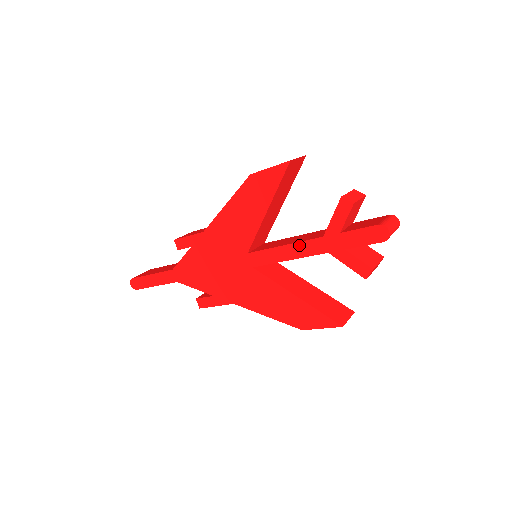
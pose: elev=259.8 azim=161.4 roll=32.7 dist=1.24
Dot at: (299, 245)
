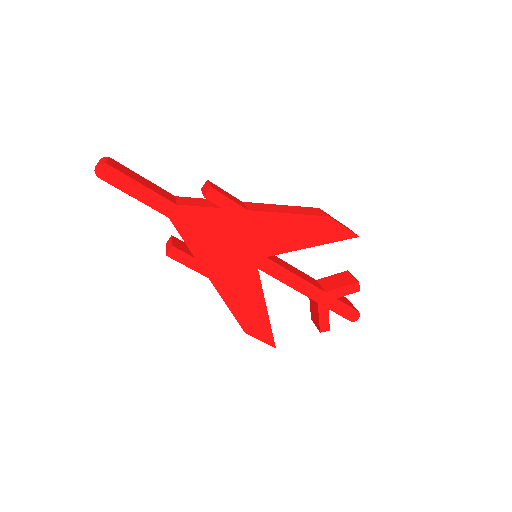
Dot at: (307, 284)
